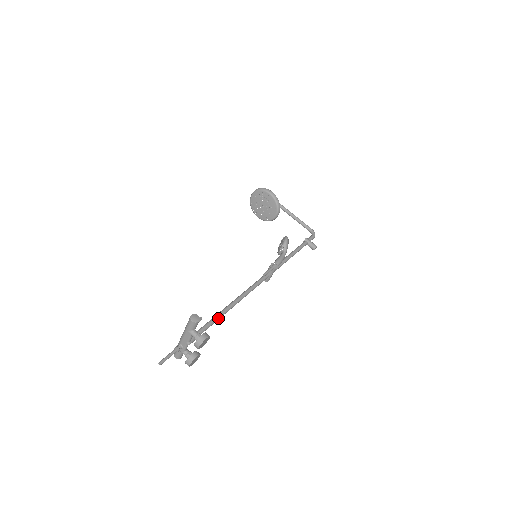
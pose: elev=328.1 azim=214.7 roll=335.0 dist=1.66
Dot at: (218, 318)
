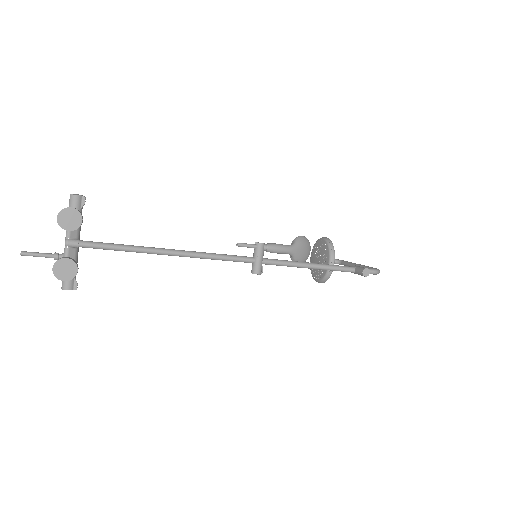
Dot at: (132, 247)
